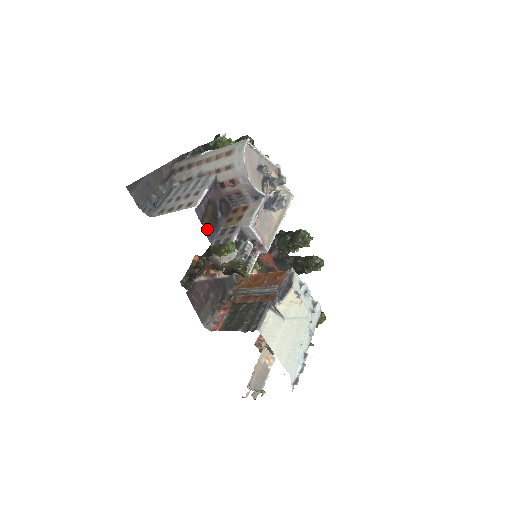
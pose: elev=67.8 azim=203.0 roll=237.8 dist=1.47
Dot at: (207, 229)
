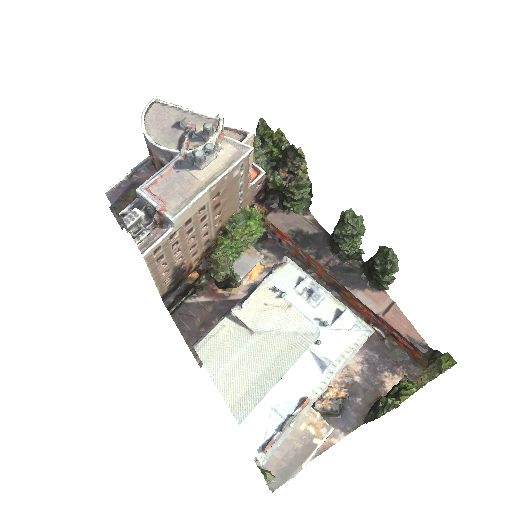
Dot at: occluded
